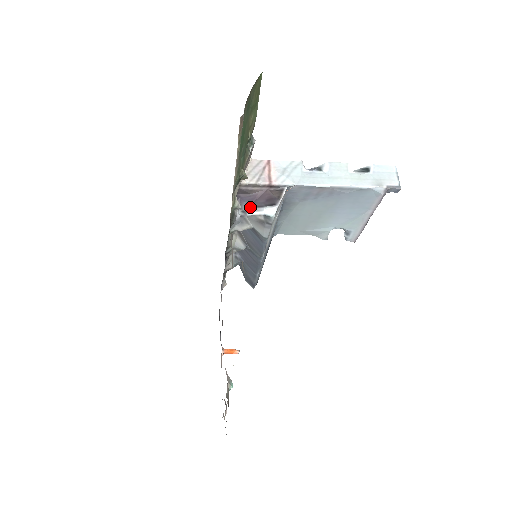
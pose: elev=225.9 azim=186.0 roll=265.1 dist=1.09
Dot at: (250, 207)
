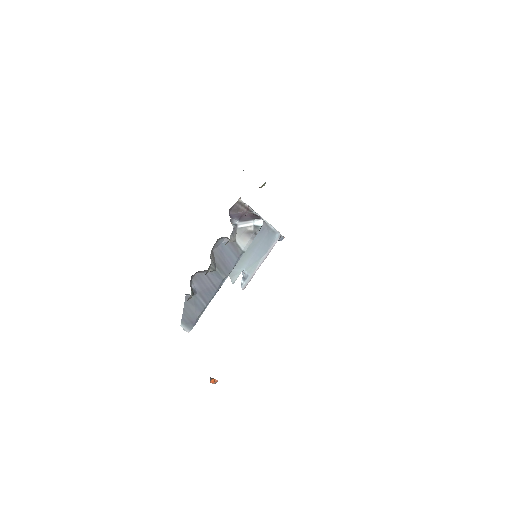
Dot at: (240, 221)
